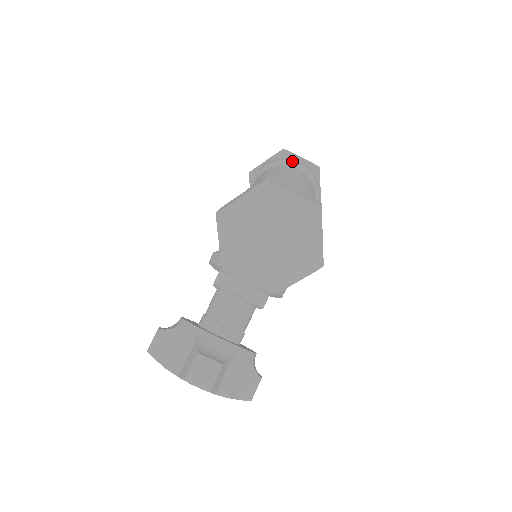
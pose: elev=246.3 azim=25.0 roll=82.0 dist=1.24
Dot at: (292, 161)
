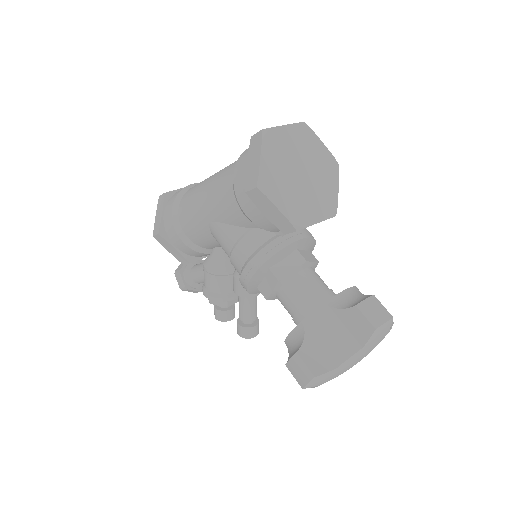
Dot at: (186, 186)
